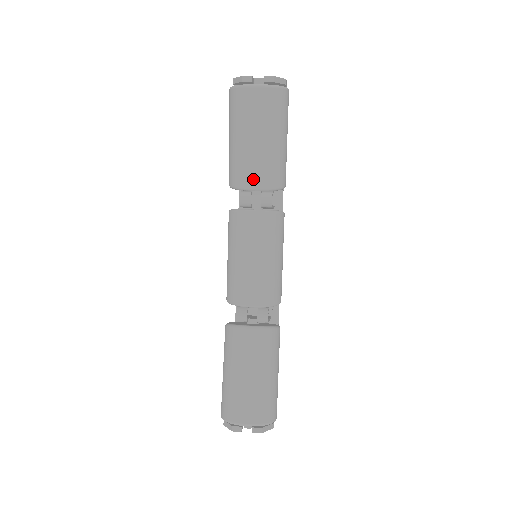
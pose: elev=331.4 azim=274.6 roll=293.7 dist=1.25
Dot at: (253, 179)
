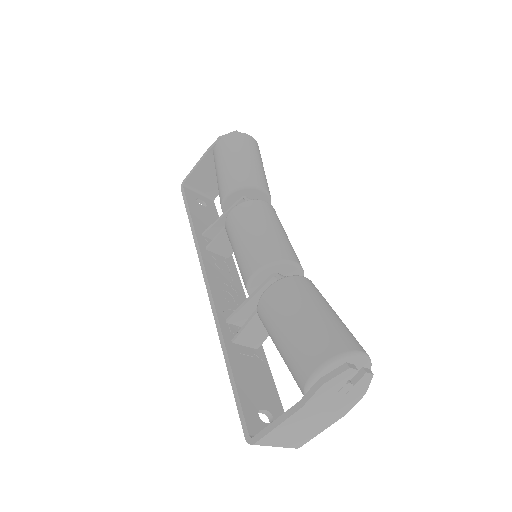
Dot at: (261, 182)
